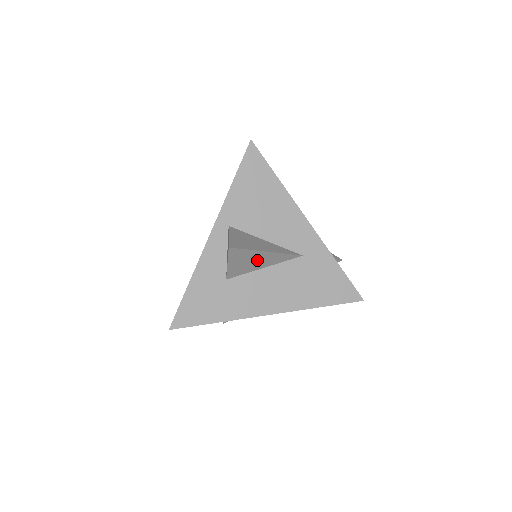
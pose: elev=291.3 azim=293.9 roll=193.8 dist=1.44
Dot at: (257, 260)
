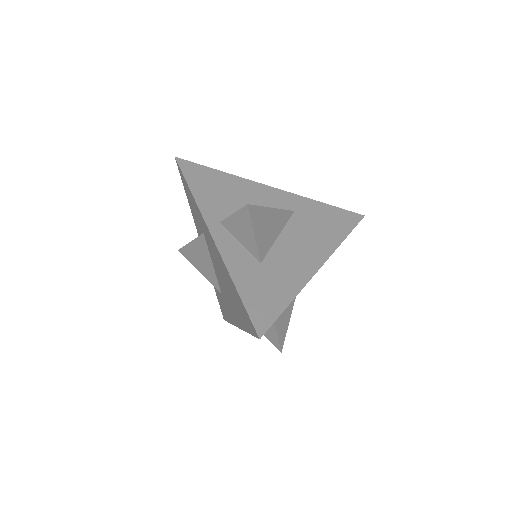
Dot at: (270, 224)
